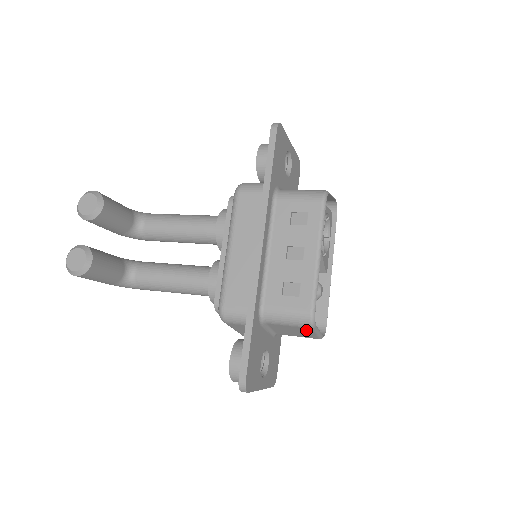
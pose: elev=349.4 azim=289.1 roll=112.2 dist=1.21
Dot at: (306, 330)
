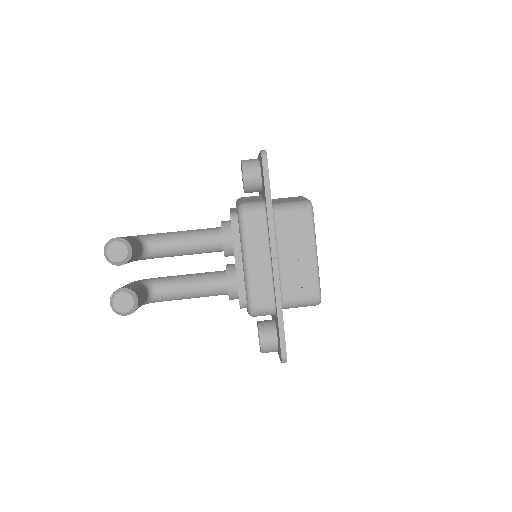
Dot at: occluded
